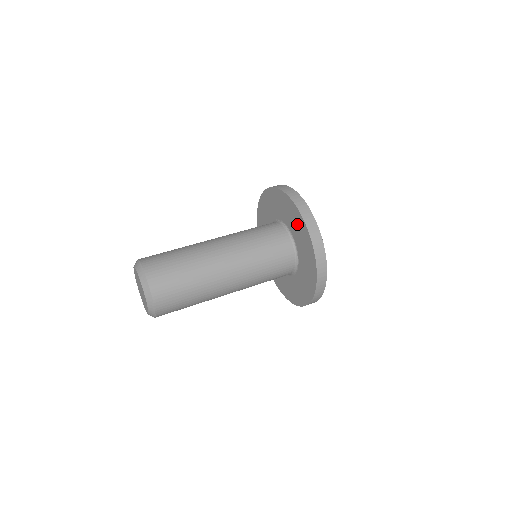
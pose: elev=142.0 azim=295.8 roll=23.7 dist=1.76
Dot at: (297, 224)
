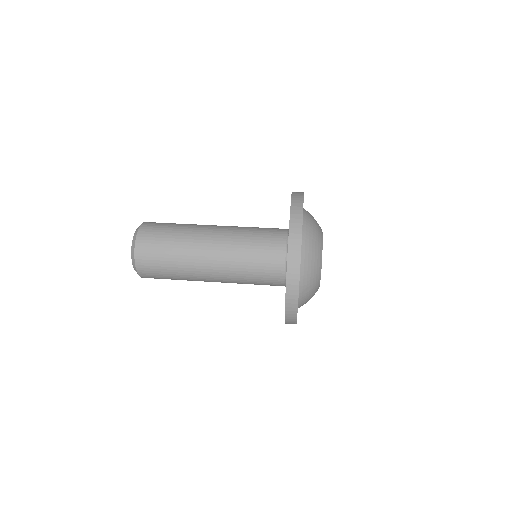
Dot at: occluded
